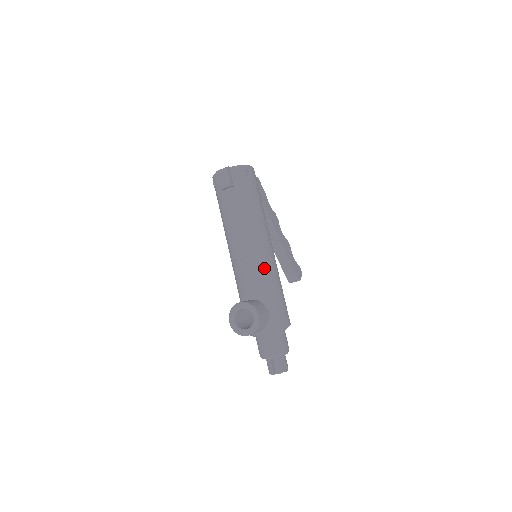
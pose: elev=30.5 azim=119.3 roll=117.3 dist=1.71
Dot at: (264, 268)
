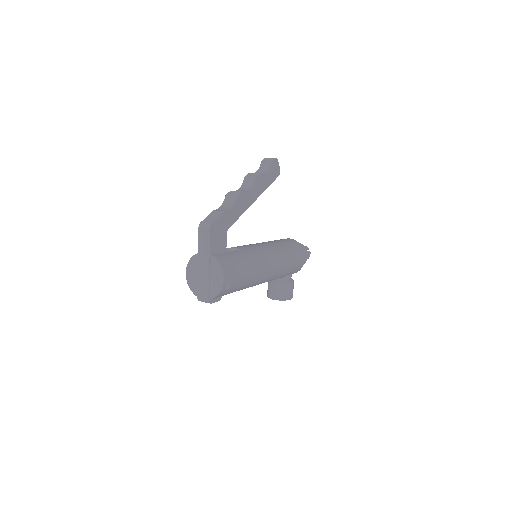
Dot at: (276, 277)
